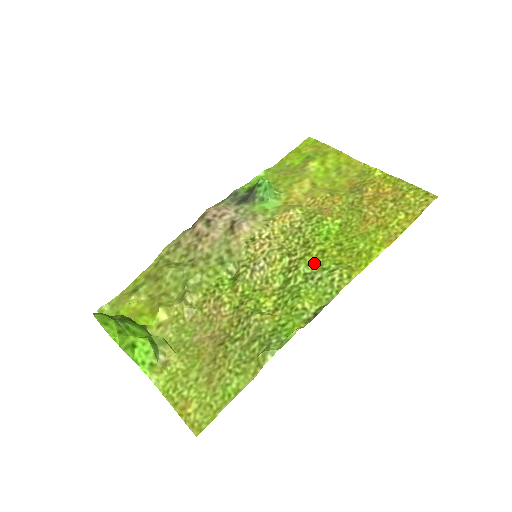
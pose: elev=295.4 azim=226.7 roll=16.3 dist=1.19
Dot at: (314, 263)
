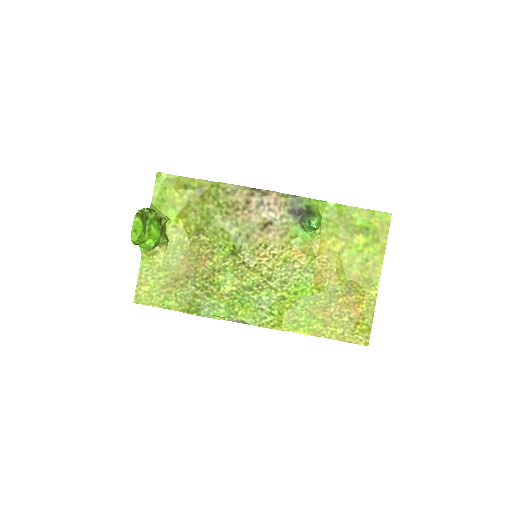
Dot at: (271, 299)
